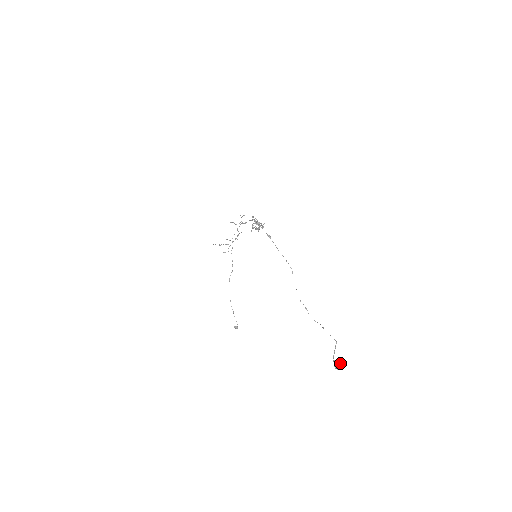
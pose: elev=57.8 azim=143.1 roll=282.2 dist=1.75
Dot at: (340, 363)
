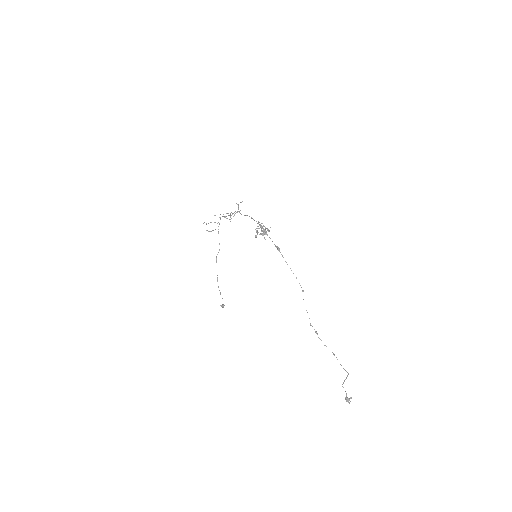
Dot at: occluded
